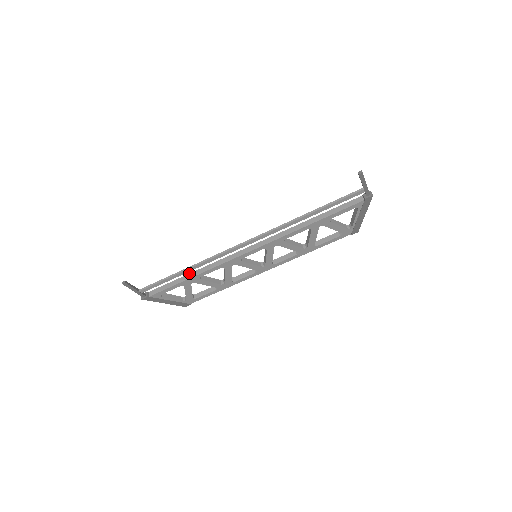
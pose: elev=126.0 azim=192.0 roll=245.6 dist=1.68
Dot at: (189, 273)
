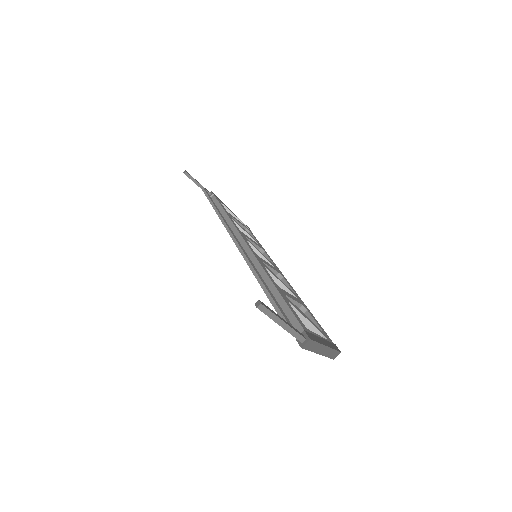
Dot at: (225, 211)
